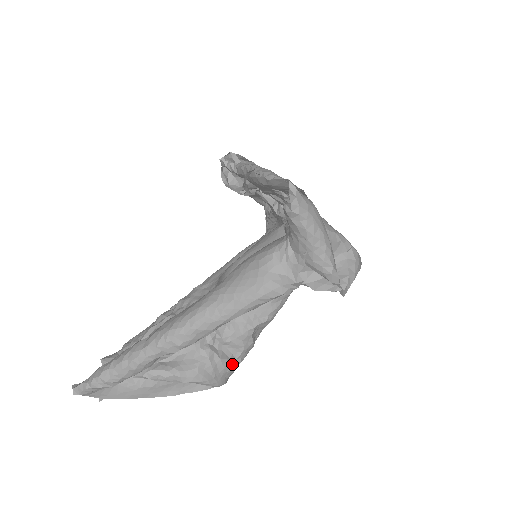
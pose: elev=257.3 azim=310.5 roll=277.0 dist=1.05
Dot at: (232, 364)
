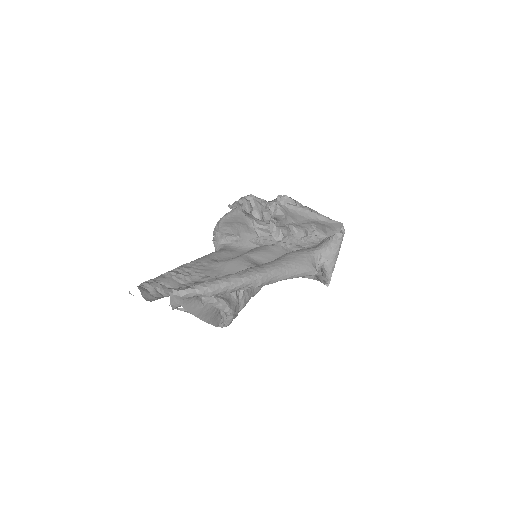
Dot at: occluded
